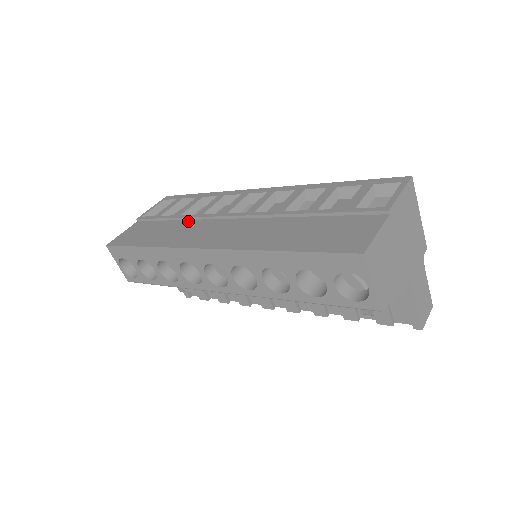
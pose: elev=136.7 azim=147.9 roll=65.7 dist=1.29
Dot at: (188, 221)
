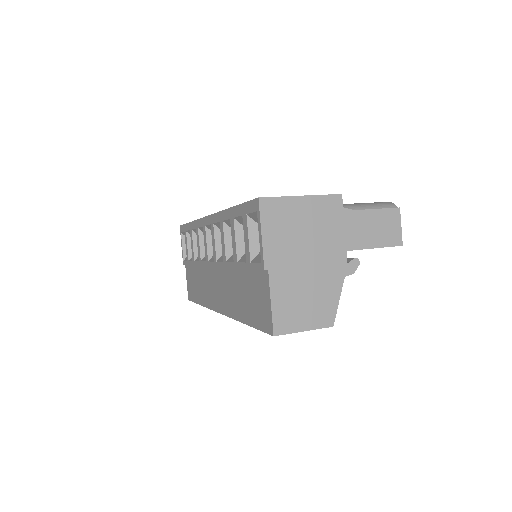
Dot at: (200, 268)
